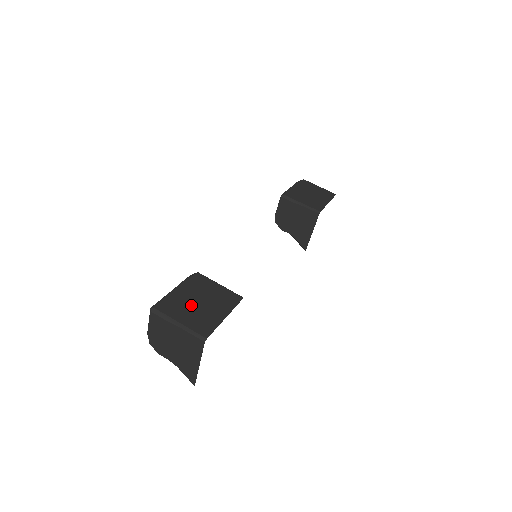
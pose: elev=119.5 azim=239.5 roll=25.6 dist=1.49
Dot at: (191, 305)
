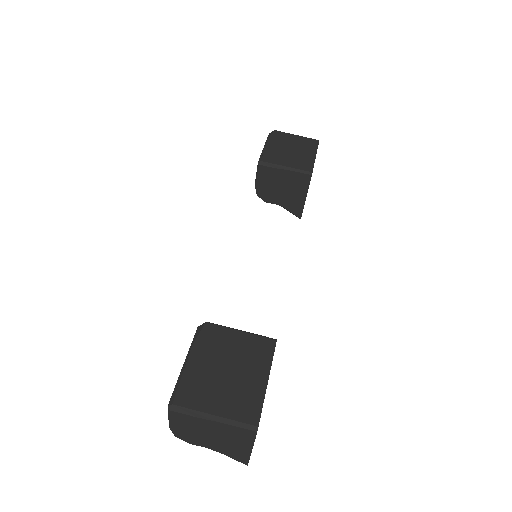
Dot at: (218, 379)
